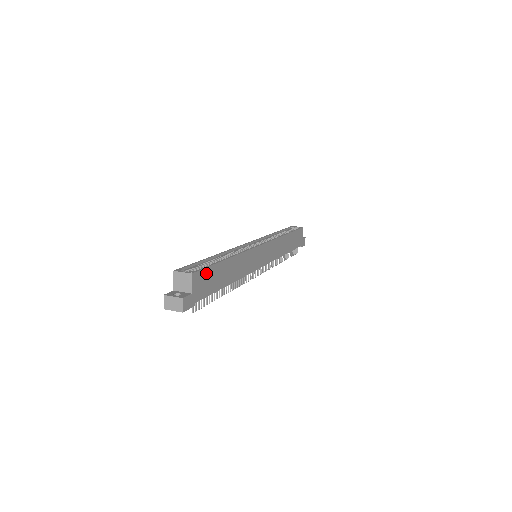
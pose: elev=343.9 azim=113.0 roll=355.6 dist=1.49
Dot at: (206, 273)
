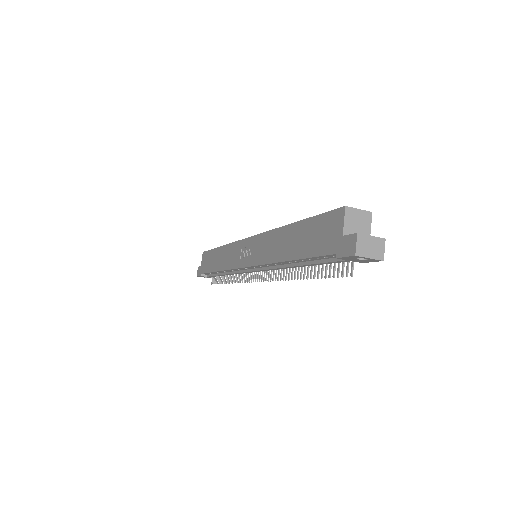
Dot at: occluded
